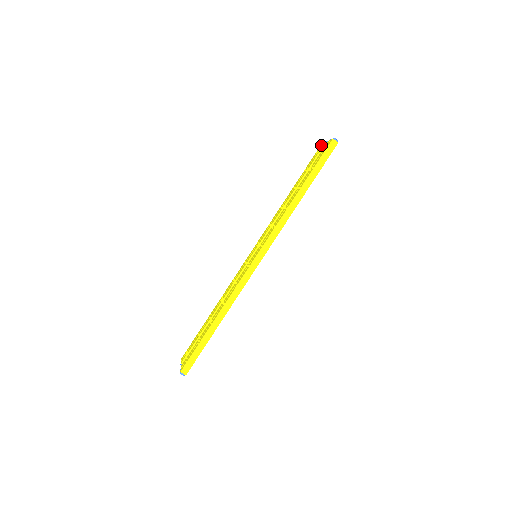
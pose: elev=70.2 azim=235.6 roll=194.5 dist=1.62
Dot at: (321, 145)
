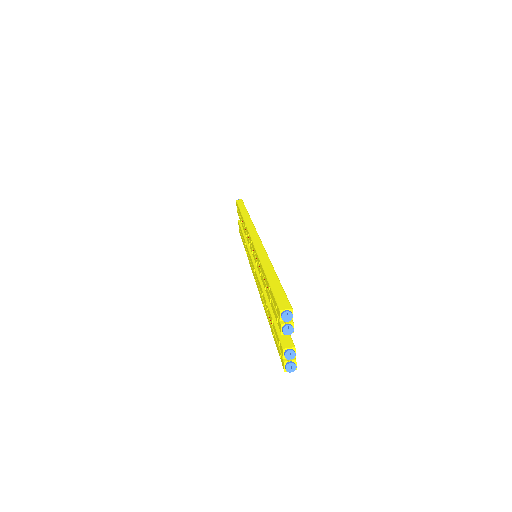
Dot at: occluded
